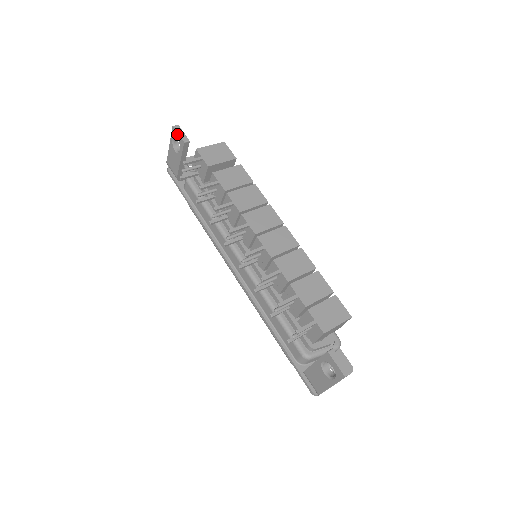
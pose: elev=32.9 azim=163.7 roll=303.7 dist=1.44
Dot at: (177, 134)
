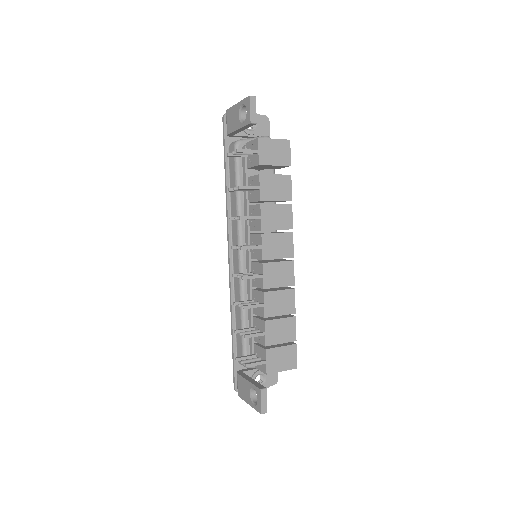
Dot at: (249, 108)
